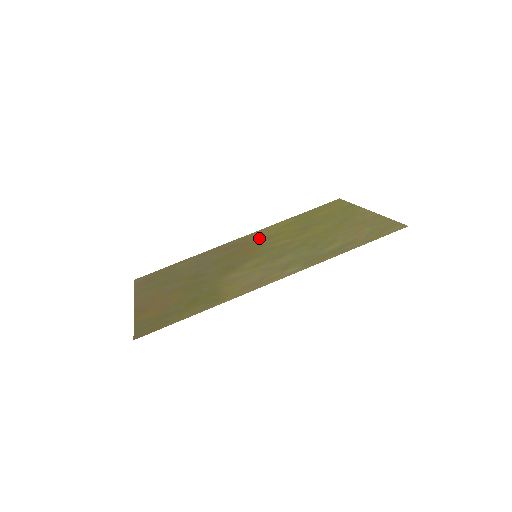
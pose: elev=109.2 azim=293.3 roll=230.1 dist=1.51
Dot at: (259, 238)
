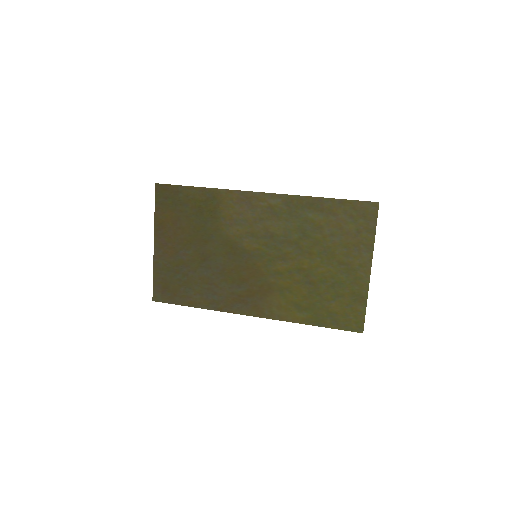
Dot at: (267, 296)
